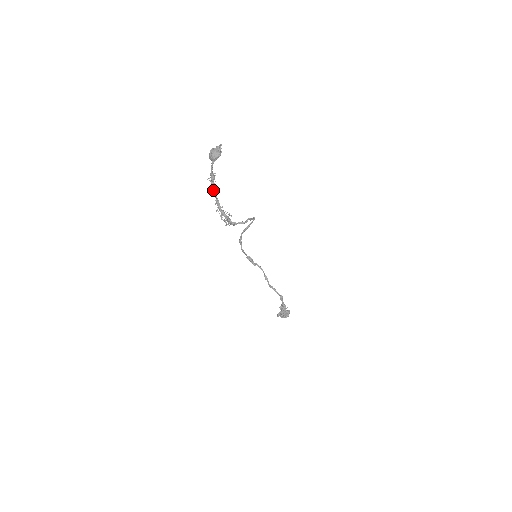
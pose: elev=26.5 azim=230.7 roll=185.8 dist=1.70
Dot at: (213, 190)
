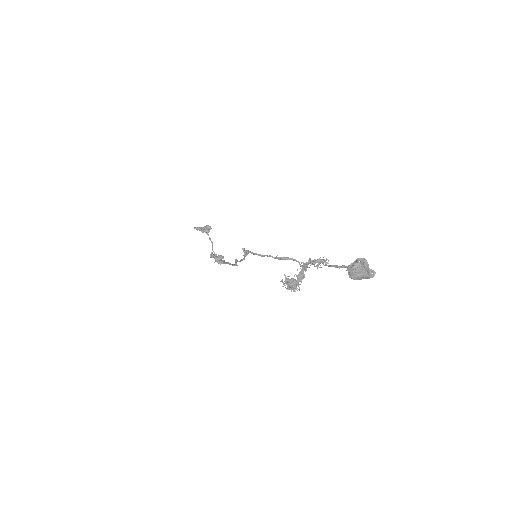
Dot at: (307, 265)
